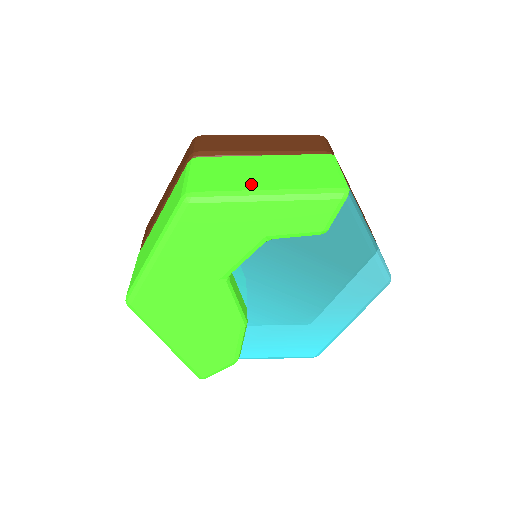
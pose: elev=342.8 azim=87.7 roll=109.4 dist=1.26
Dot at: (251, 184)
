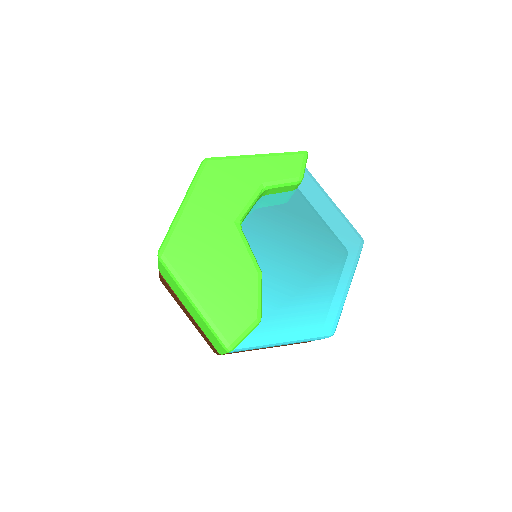
Dot at: occluded
